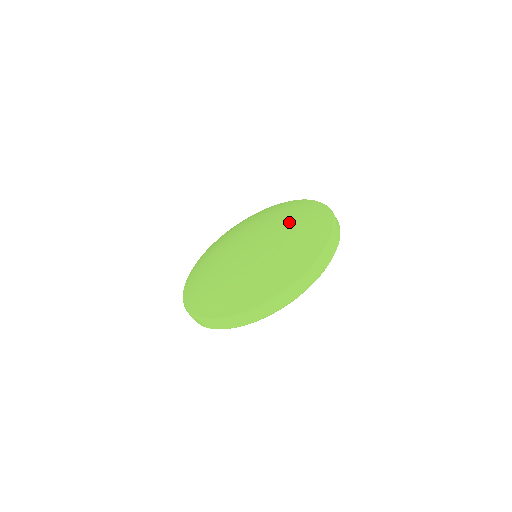
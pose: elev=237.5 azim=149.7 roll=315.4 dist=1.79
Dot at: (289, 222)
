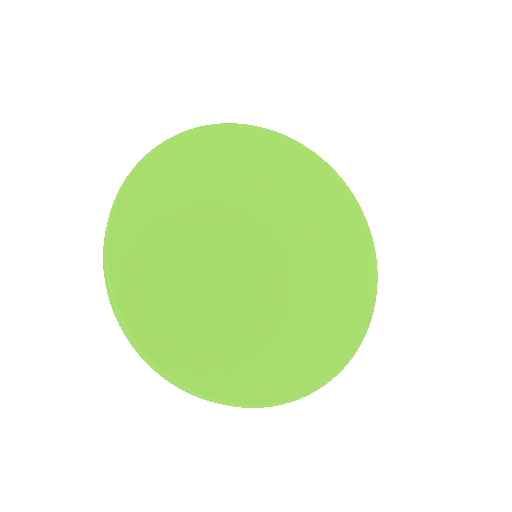
Dot at: (331, 233)
